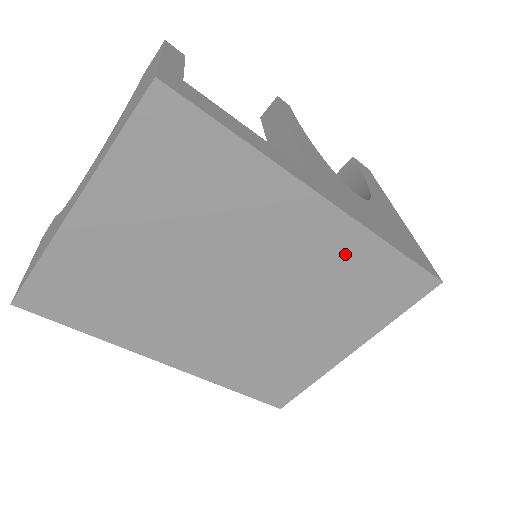
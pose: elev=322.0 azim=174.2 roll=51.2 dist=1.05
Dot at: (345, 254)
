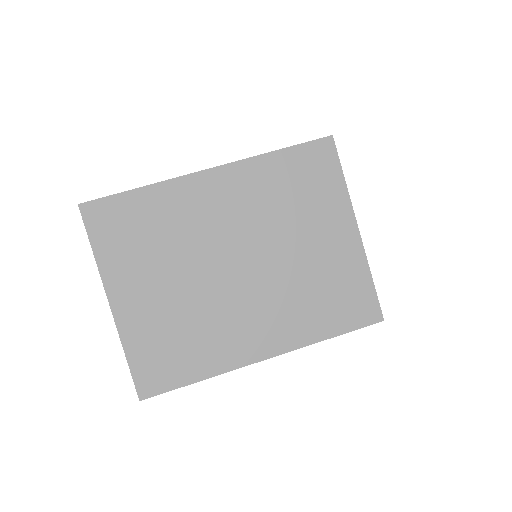
Dot at: (258, 182)
